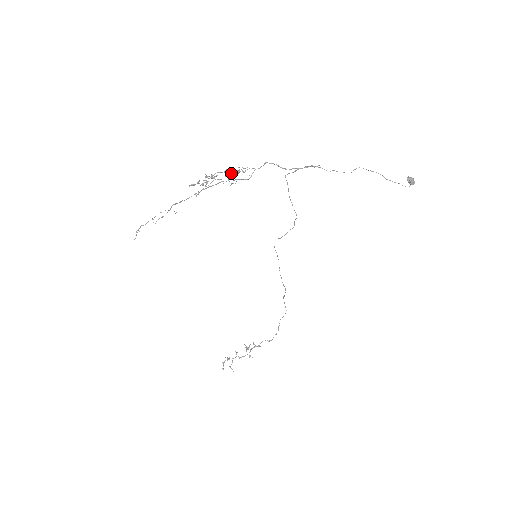
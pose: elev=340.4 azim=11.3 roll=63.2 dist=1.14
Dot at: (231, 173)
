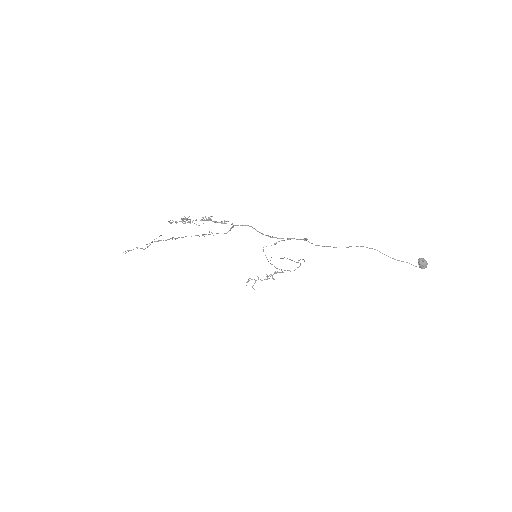
Dot at: (209, 220)
